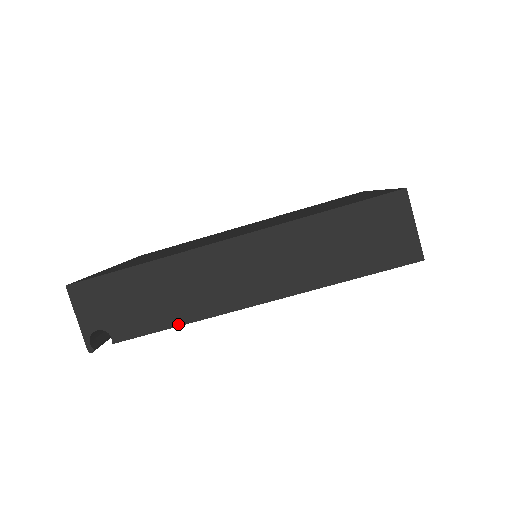
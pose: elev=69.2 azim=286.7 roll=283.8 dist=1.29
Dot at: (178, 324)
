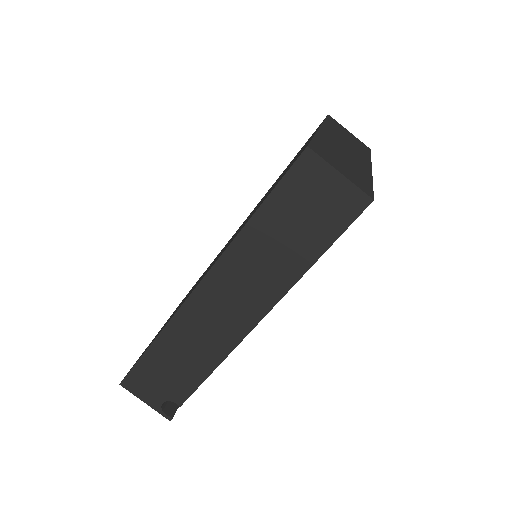
Dot at: (212, 370)
